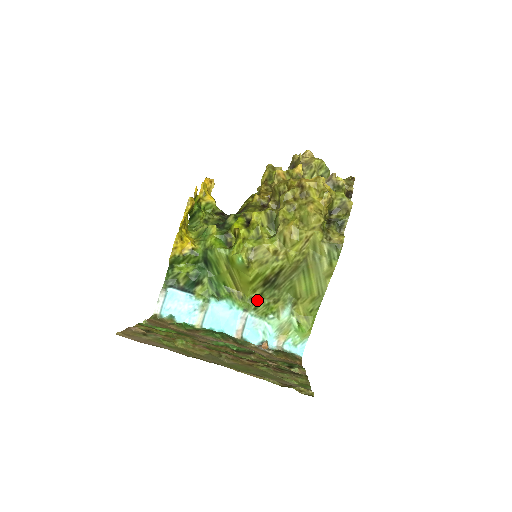
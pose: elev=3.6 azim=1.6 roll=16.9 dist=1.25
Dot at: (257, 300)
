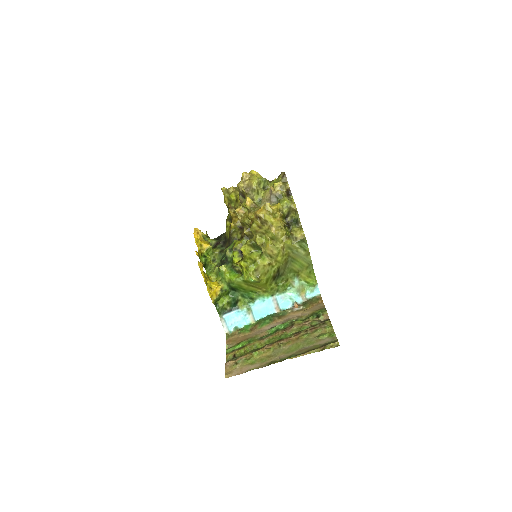
Dot at: (275, 287)
